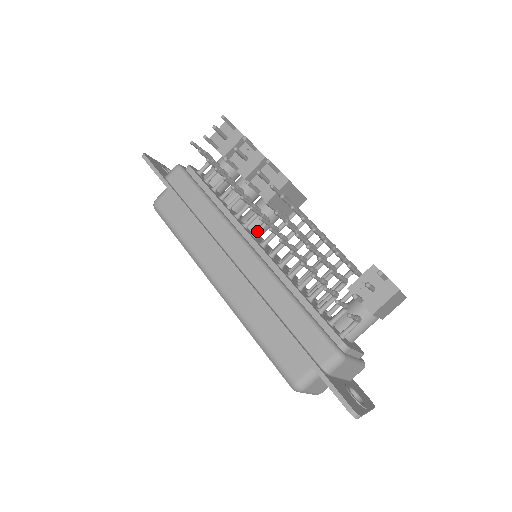
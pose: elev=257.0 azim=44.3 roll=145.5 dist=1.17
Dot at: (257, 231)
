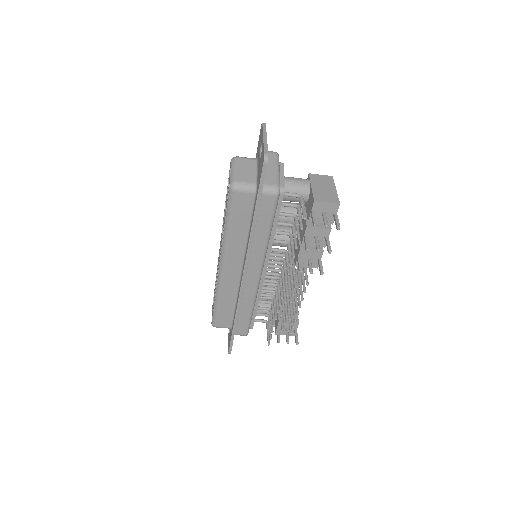
Dot at: (273, 259)
